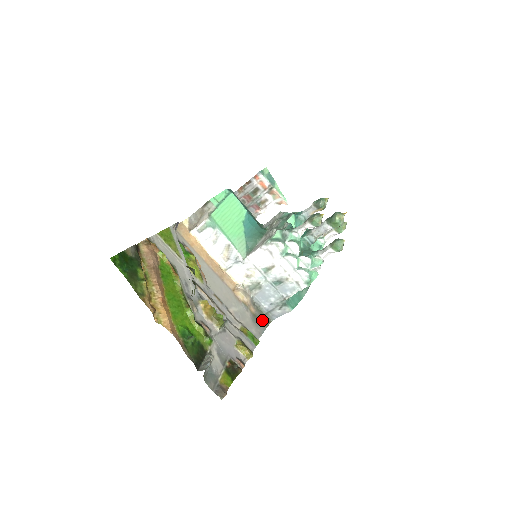
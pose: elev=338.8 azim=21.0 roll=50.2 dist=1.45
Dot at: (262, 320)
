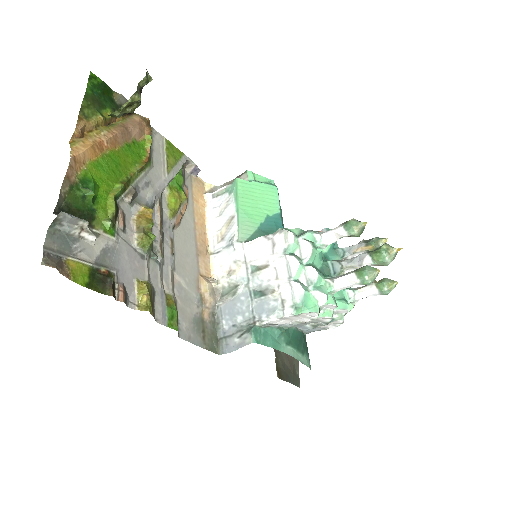
Dot at: (208, 337)
